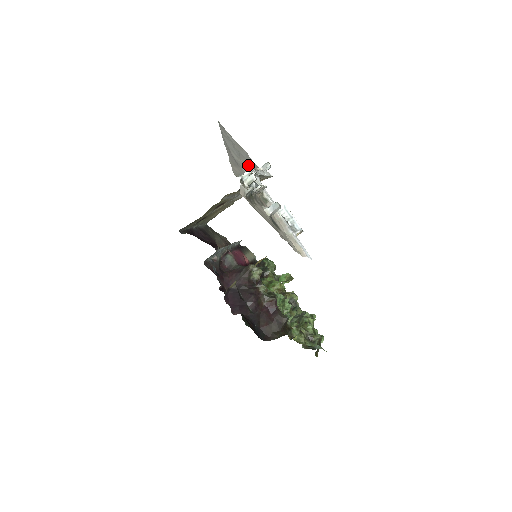
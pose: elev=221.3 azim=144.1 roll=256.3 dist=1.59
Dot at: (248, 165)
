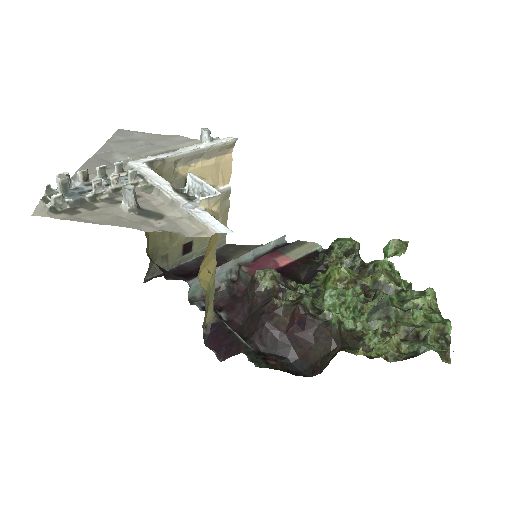
Dot at: (157, 154)
